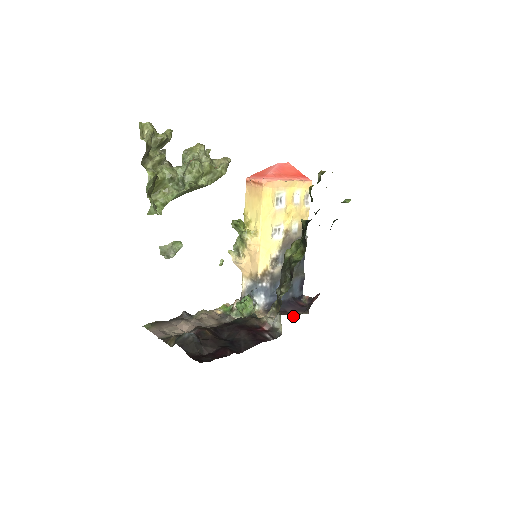
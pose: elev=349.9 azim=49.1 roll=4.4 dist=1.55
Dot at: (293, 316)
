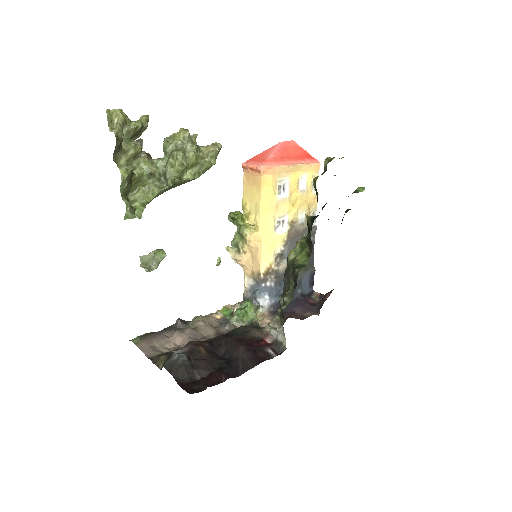
Dot at: (301, 319)
